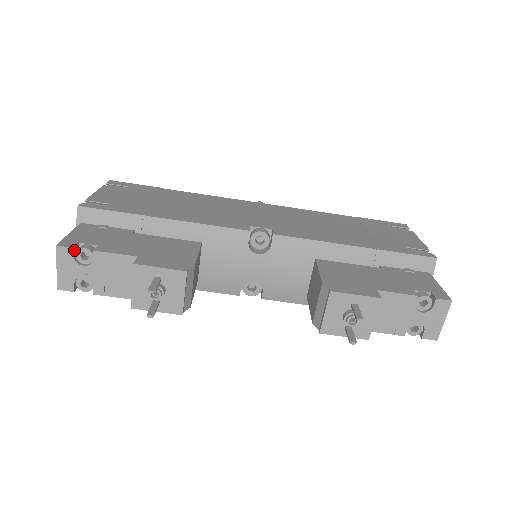
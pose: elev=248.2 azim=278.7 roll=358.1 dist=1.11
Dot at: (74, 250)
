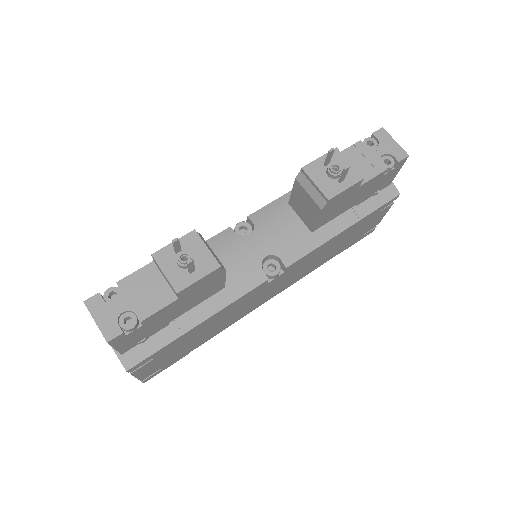
Dot at: (101, 296)
